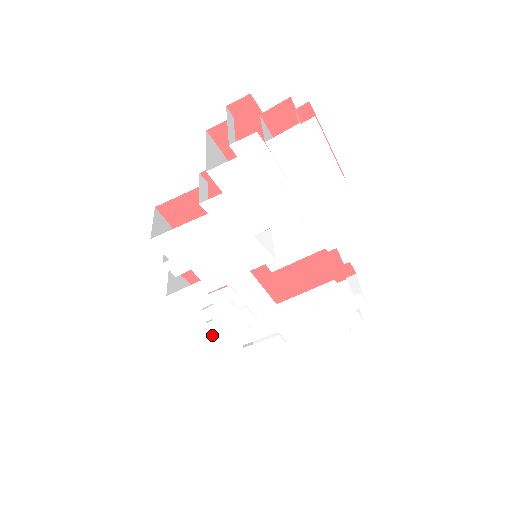
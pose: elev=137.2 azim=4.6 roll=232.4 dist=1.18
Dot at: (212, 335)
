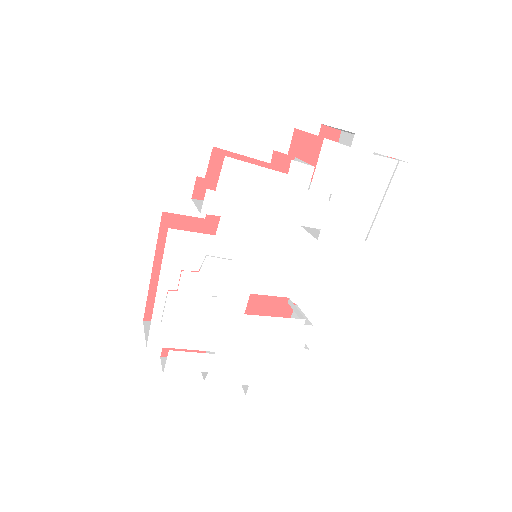
Dot at: (155, 312)
